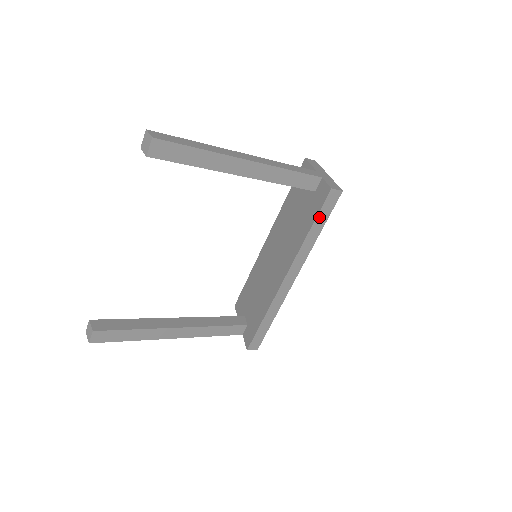
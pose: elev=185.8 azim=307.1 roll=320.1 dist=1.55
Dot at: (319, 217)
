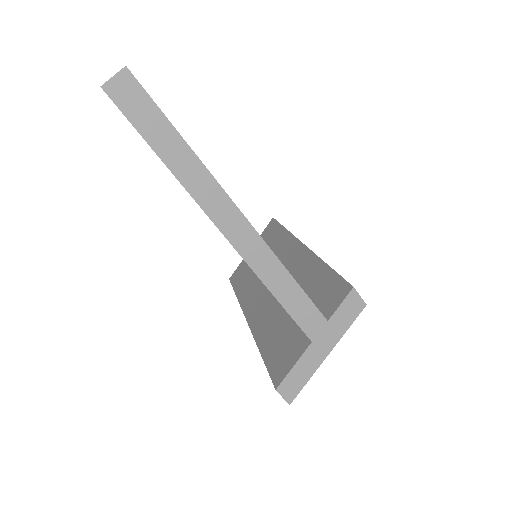
Dot at: occluded
